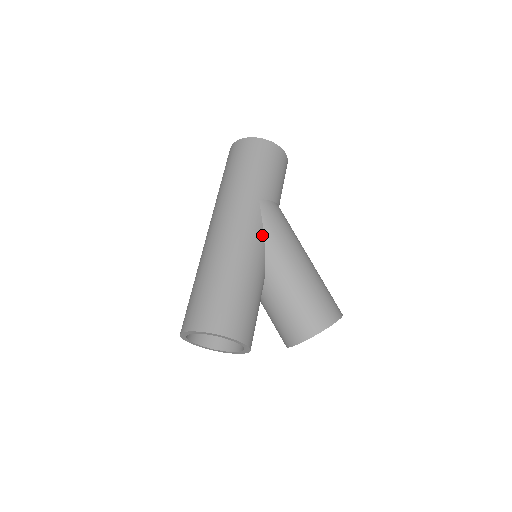
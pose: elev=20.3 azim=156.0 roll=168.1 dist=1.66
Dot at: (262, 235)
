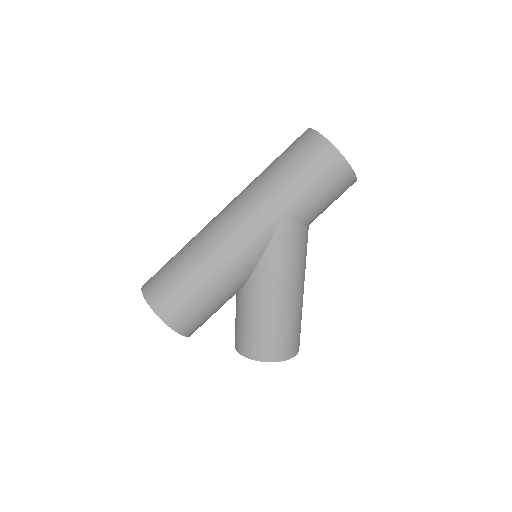
Dot at: (262, 251)
